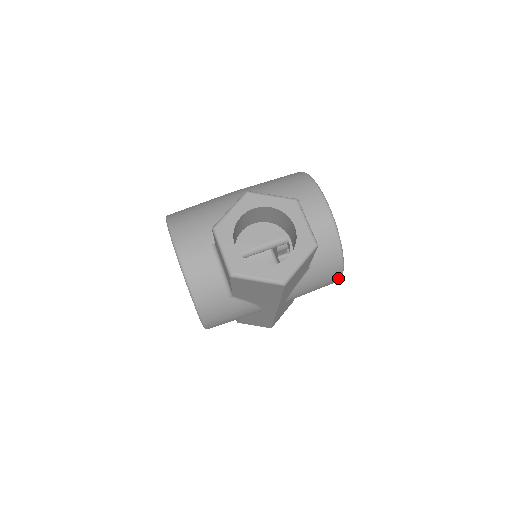
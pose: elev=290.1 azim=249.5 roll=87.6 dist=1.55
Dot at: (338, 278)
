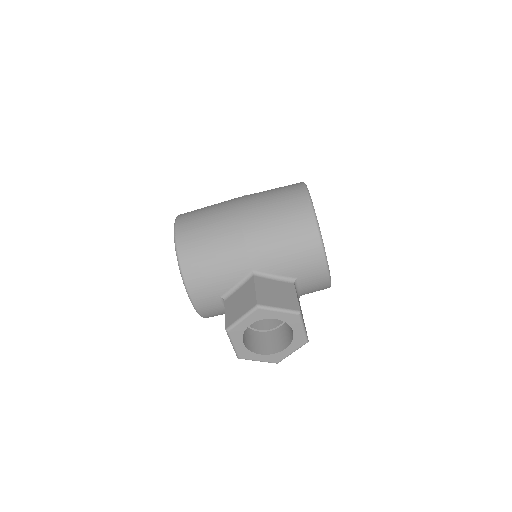
Dot at: occluded
